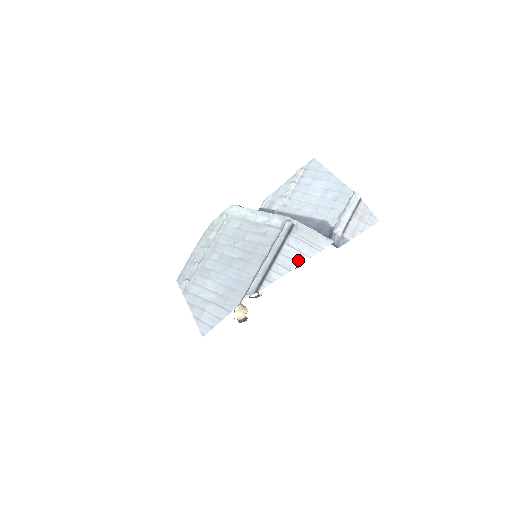
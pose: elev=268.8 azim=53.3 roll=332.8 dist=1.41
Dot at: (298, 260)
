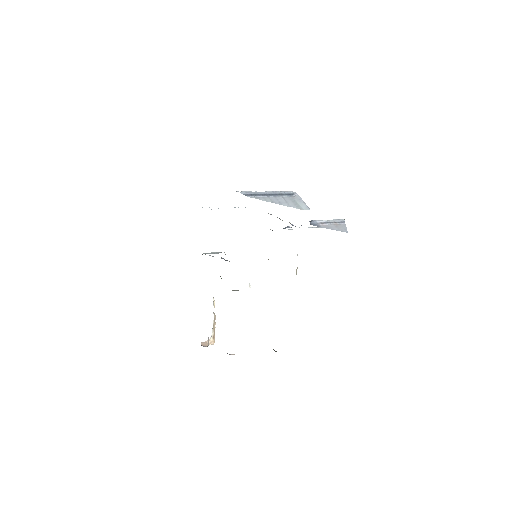
Dot at: (282, 203)
